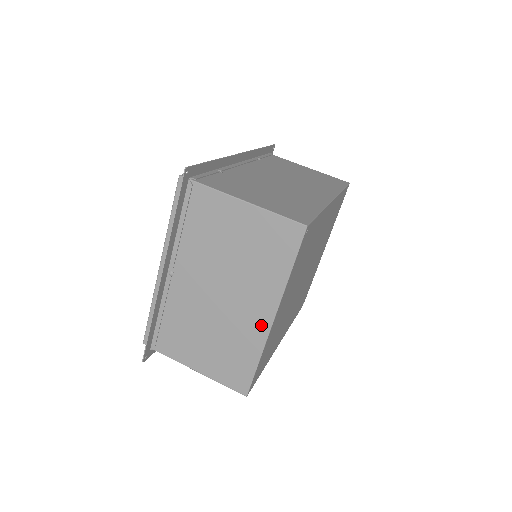
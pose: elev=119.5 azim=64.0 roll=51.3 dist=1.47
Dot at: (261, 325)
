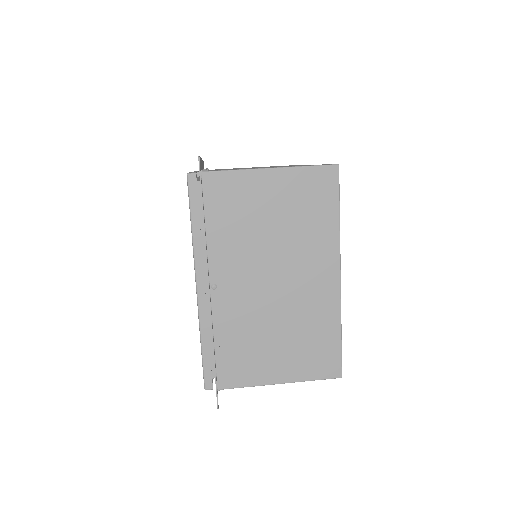
Dot at: (330, 290)
